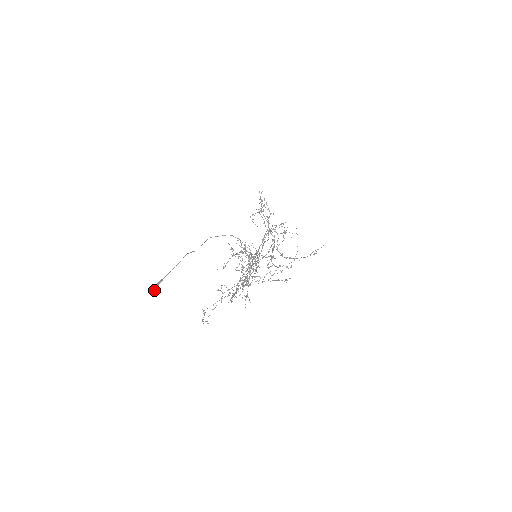
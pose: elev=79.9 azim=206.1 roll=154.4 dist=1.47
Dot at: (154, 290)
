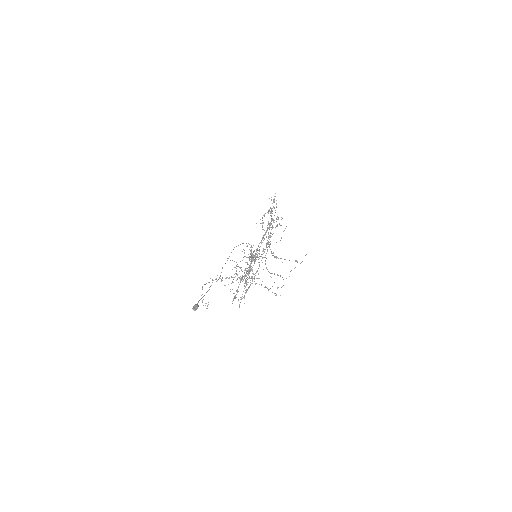
Dot at: (196, 309)
